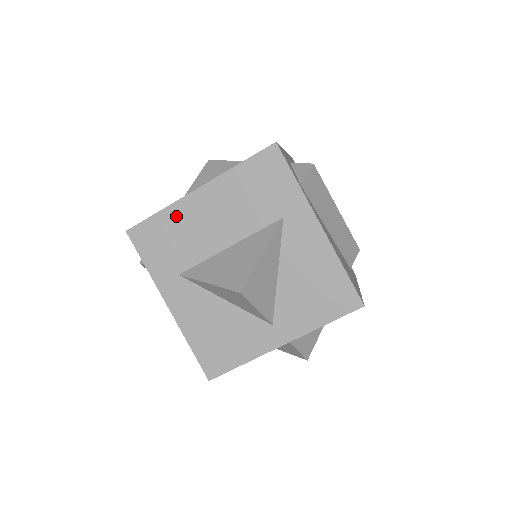
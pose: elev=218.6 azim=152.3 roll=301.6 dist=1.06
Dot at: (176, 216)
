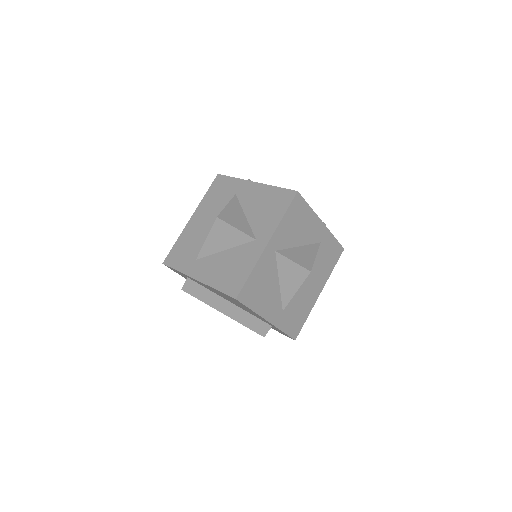
Dot at: (185, 236)
